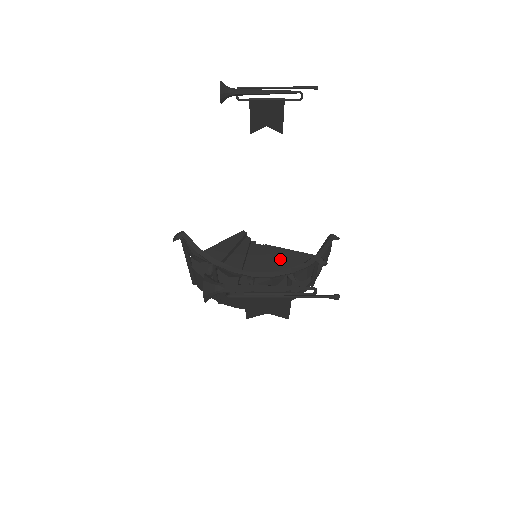
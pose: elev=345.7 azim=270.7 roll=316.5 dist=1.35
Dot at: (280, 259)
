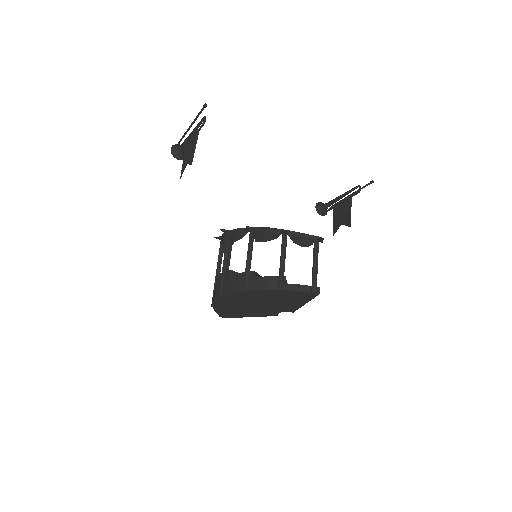
Dot at: occluded
